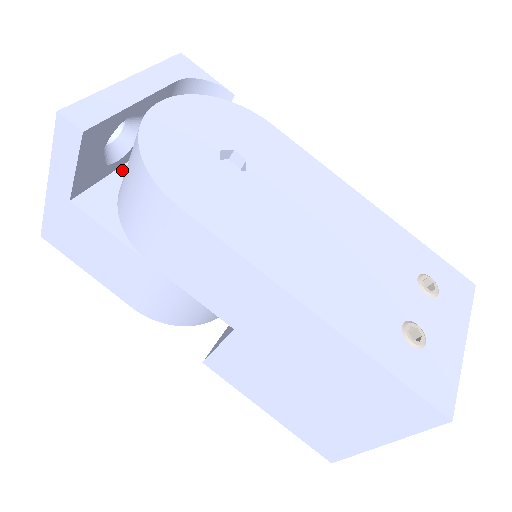
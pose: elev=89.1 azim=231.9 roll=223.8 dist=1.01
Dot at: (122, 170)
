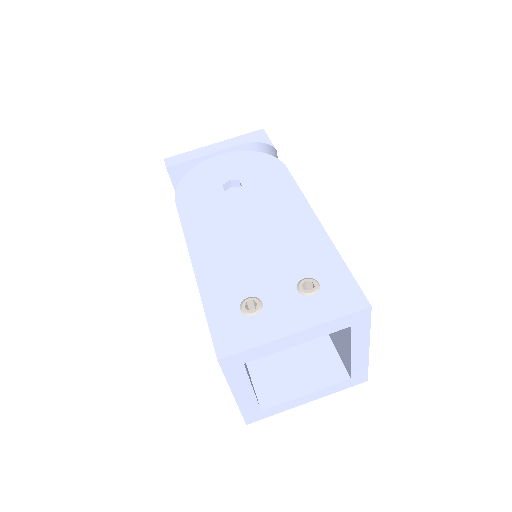
Dot at: occluded
